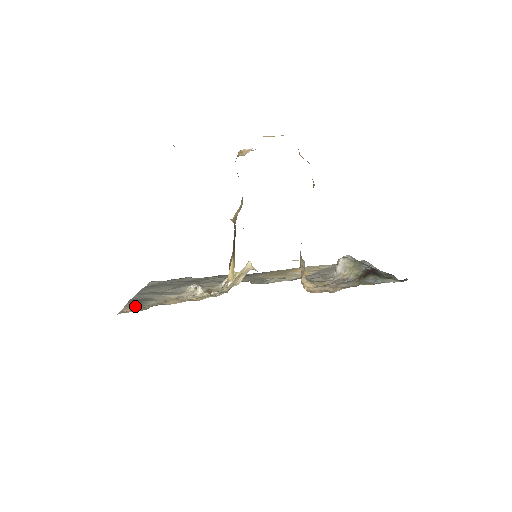
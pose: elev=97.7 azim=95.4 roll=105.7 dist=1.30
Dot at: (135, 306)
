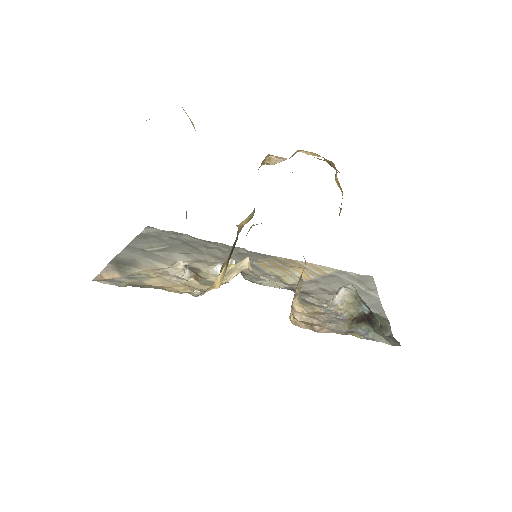
Dot at: (116, 271)
